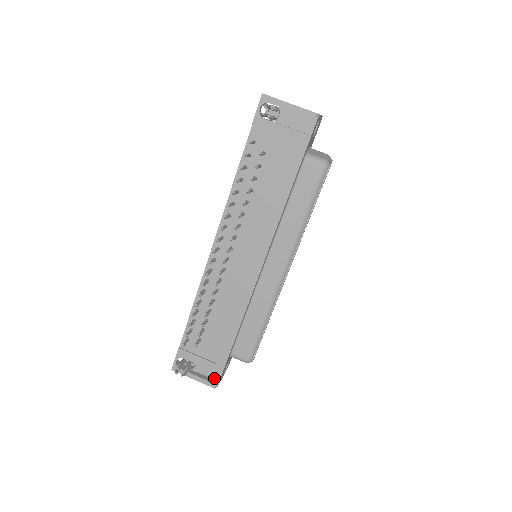
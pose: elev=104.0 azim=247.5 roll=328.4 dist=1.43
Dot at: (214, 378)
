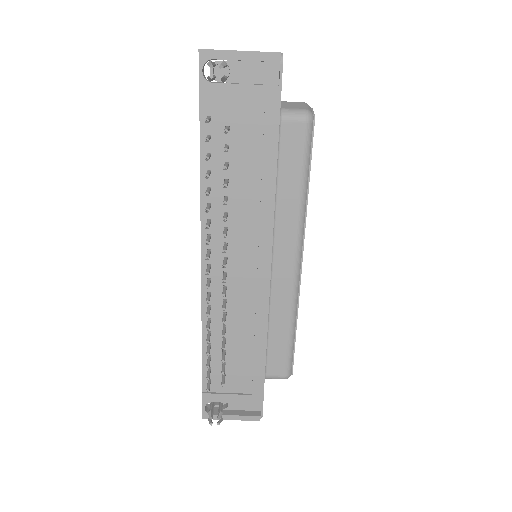
Dot at: (255, 409)
